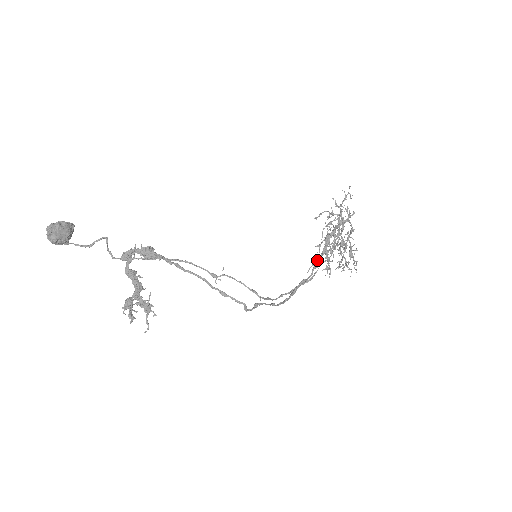
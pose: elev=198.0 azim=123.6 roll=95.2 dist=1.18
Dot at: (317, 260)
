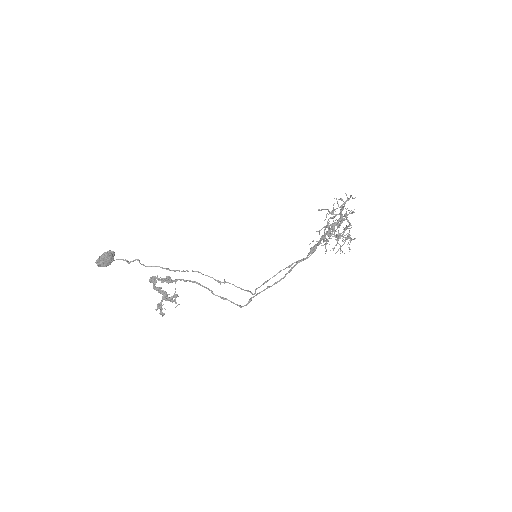
Dot at: (312, 249)
